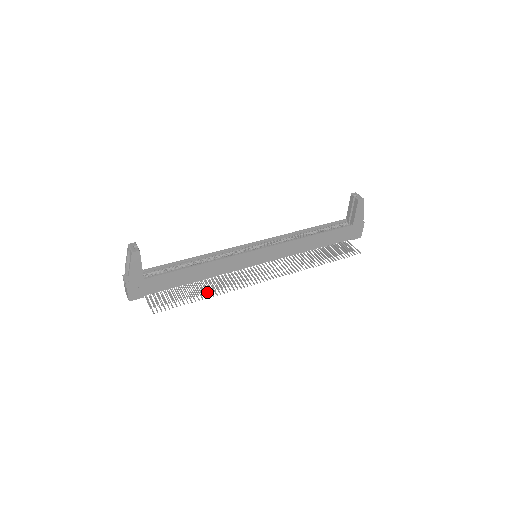
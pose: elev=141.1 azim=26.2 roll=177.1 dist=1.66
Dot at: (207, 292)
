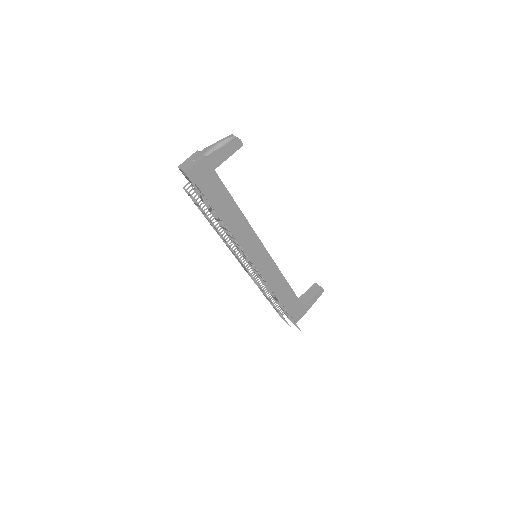
Dot at: occluded
